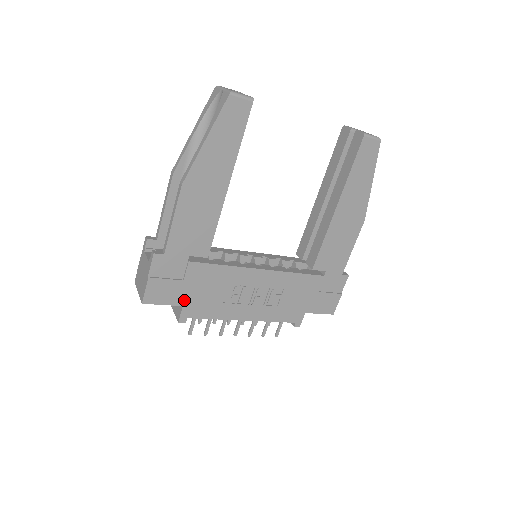
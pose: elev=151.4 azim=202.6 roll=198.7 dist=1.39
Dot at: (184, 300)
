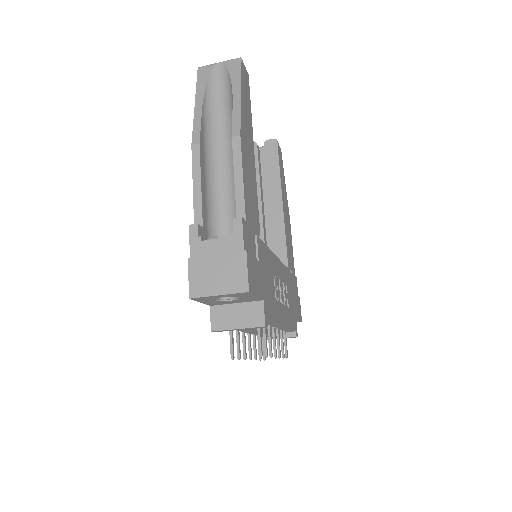
Dot at: (262, 291)
